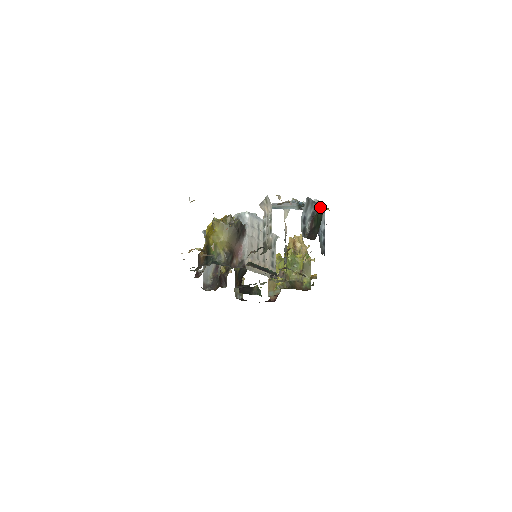
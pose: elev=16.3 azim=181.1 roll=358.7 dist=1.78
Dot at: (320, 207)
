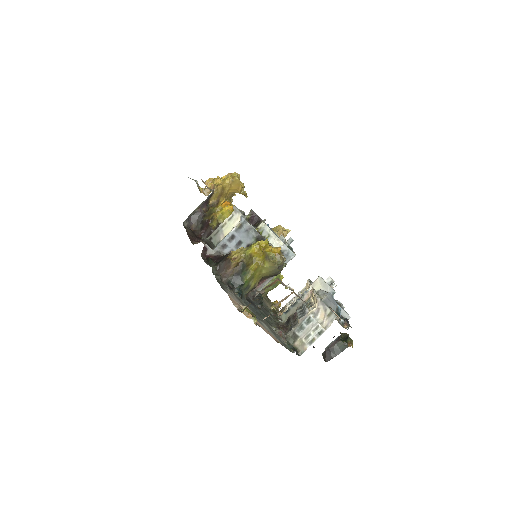
Dot at: occluded
